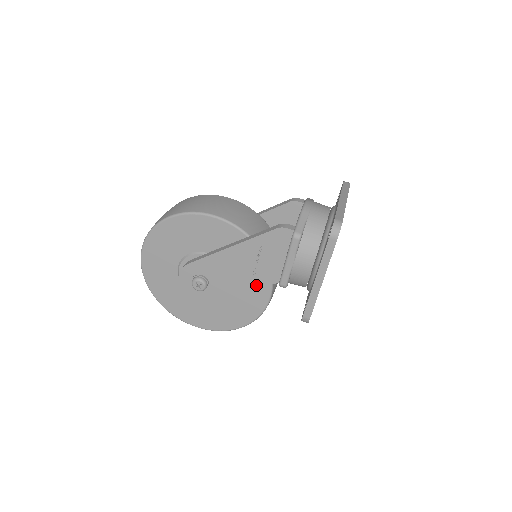
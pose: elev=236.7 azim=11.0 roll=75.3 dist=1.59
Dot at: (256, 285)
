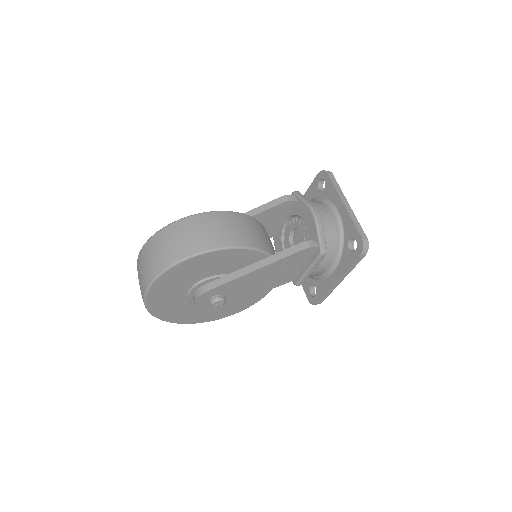
Dot at: (271, 288)
